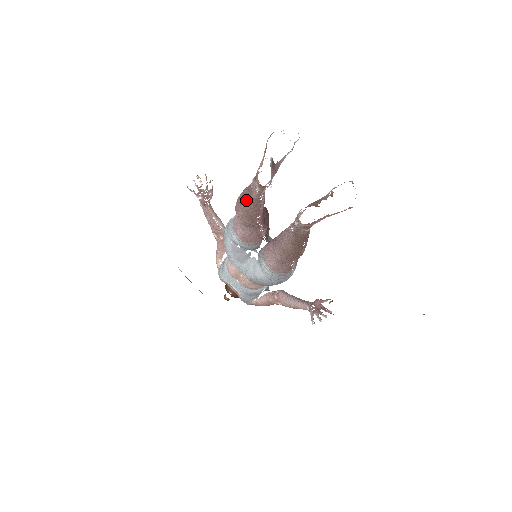
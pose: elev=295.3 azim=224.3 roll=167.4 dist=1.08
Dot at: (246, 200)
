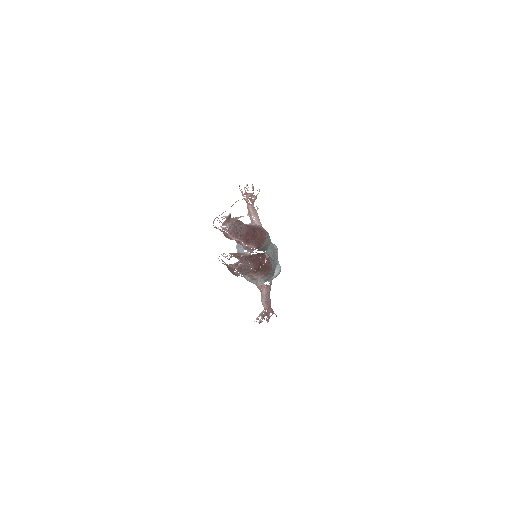
Dot at: occluded
